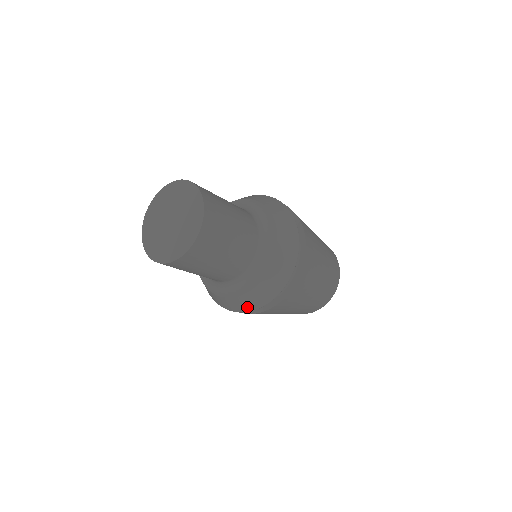
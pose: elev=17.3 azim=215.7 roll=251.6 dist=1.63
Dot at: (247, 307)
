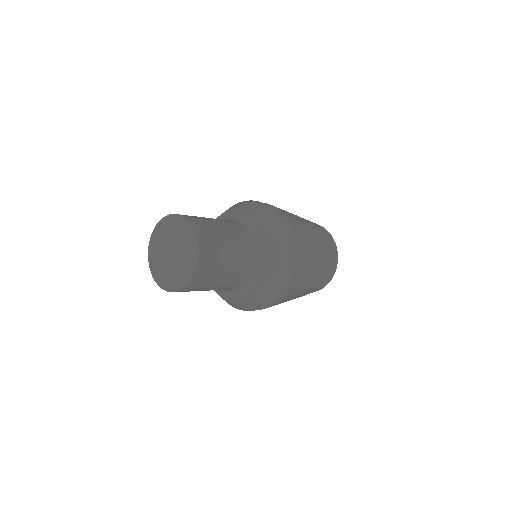
Dot at: occluded
